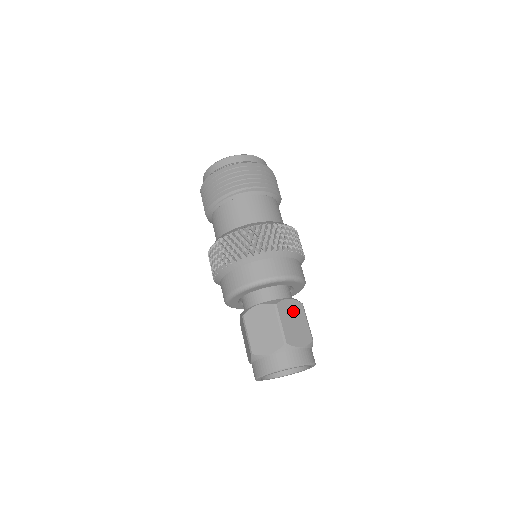
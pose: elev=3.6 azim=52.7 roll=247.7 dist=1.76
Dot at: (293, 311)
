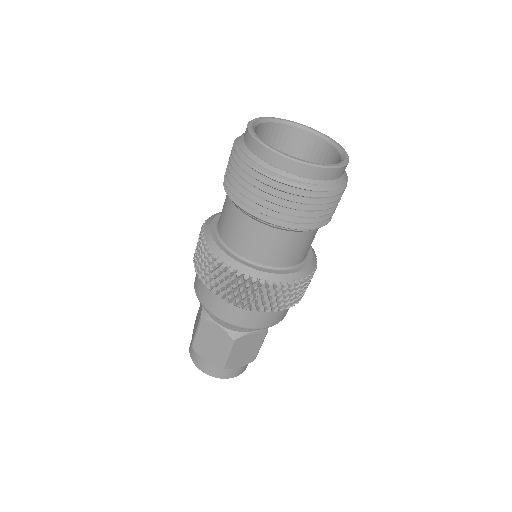
Dot at: (250, 342)
